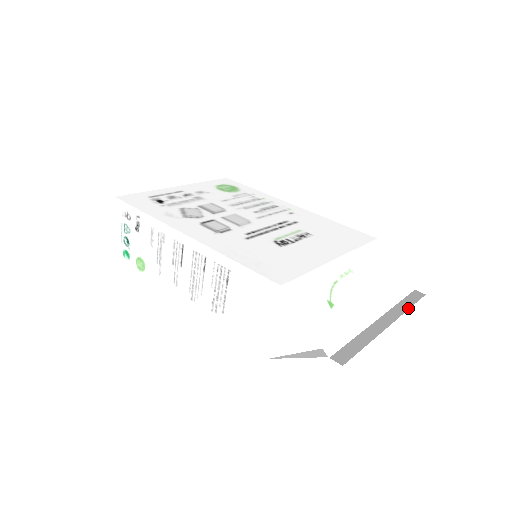
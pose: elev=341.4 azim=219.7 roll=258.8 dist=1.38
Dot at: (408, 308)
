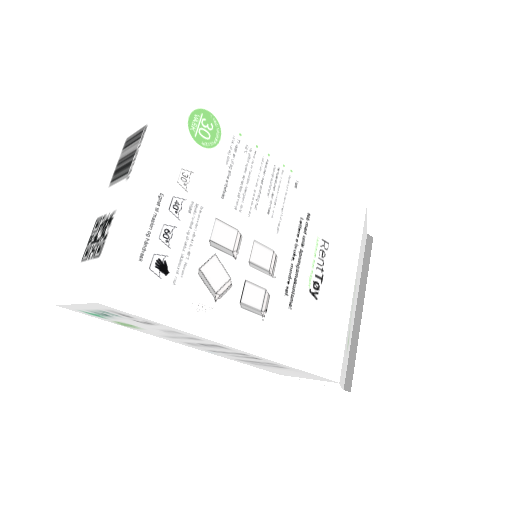
Dot at: occluded
